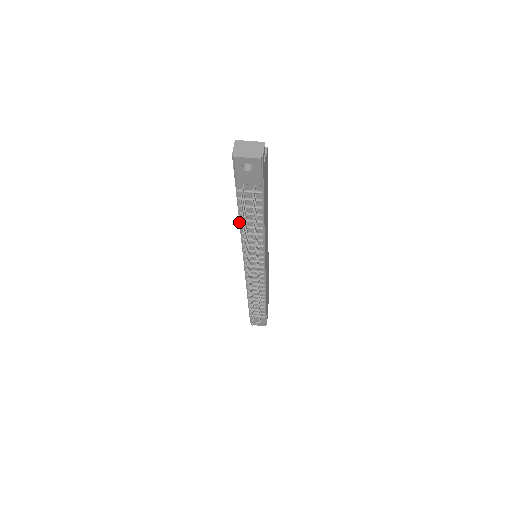
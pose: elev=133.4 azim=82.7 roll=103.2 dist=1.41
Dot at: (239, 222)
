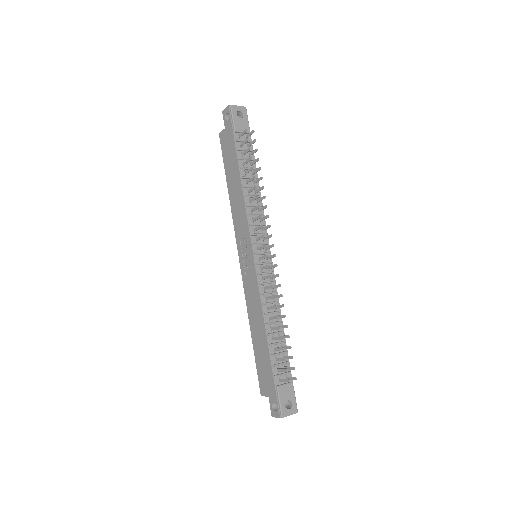
Dot at: (241, 182)
